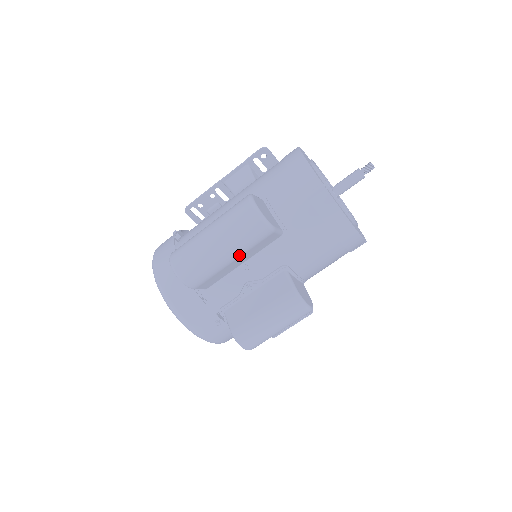
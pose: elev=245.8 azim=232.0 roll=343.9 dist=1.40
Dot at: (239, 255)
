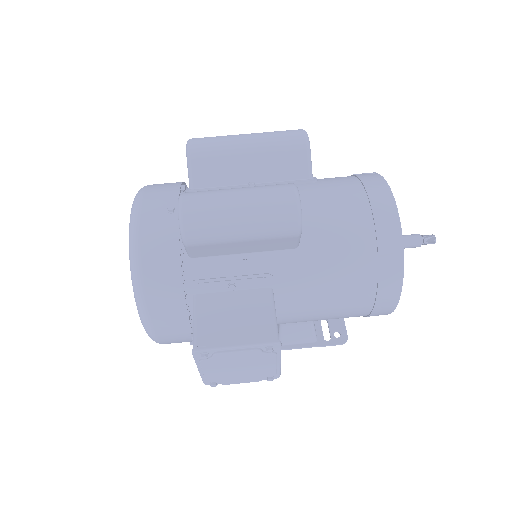
Dot at: (259, 150)
